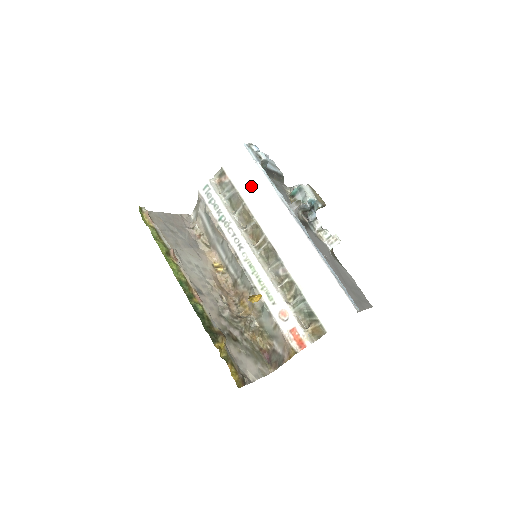
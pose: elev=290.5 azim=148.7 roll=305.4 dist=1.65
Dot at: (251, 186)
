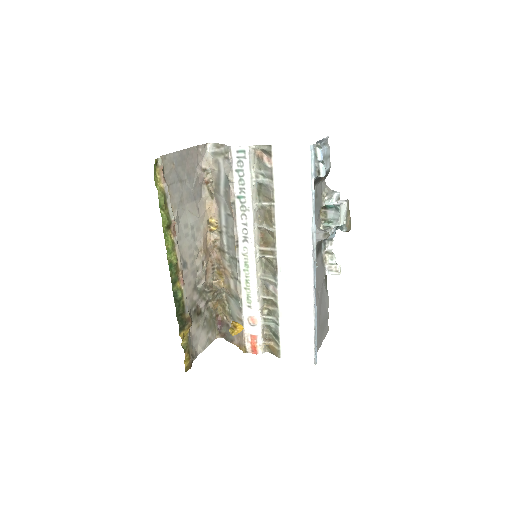
Dot at: (291, 195)
